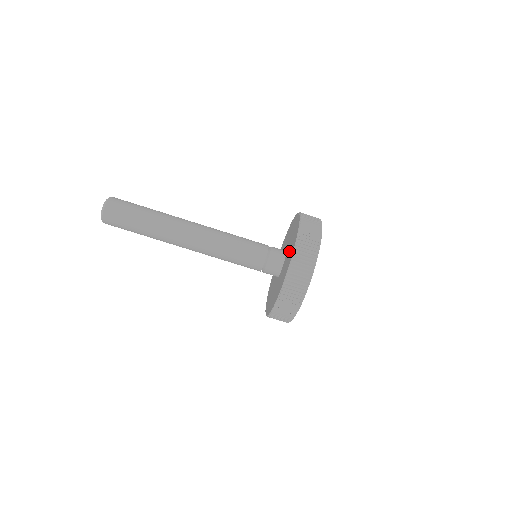
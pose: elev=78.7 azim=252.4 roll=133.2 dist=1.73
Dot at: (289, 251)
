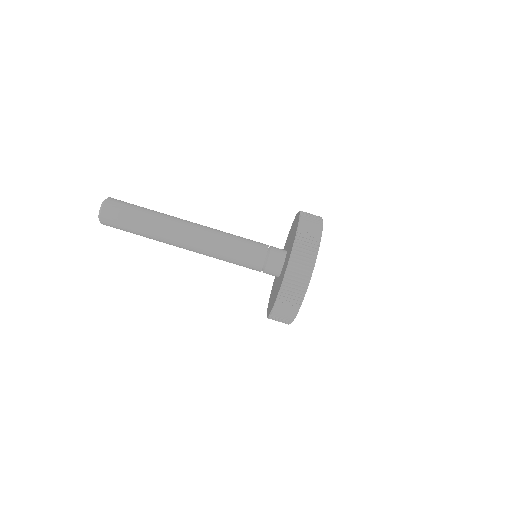
Dot at: (281, 275)
